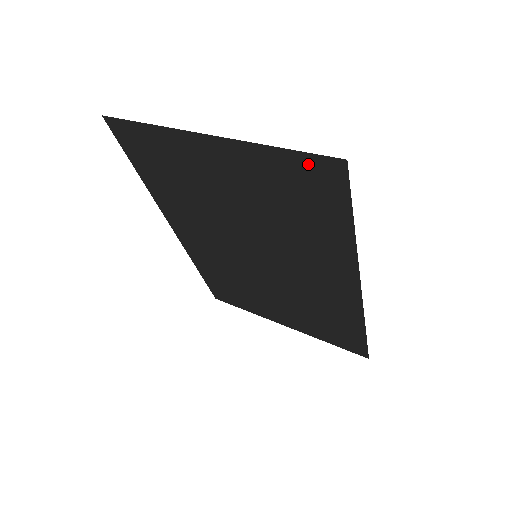
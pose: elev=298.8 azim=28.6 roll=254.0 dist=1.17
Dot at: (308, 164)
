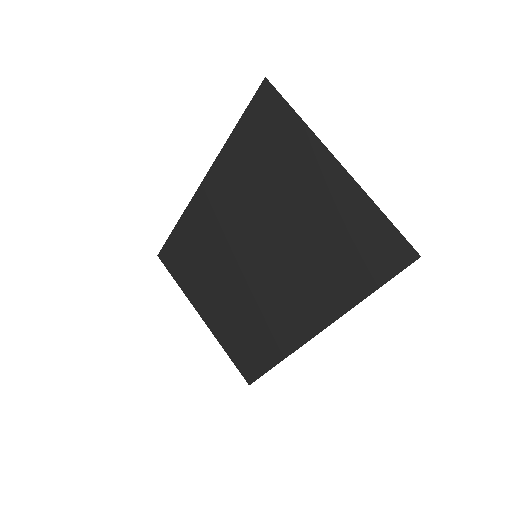
Dot at: (391, 238)
